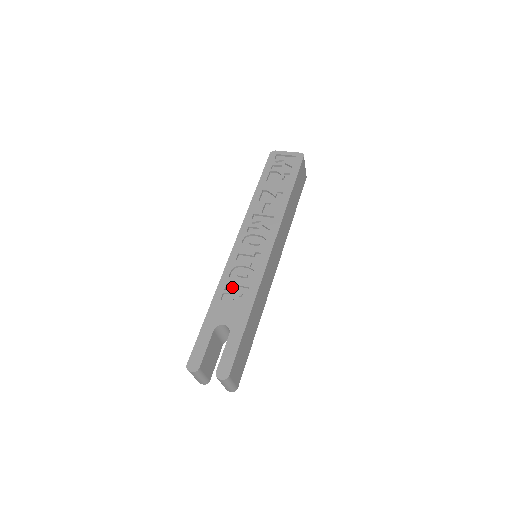
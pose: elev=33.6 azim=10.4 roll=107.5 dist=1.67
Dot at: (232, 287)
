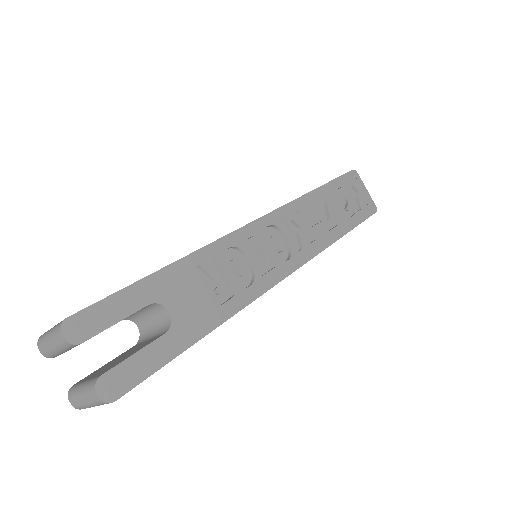
Dot at: (215, 269)
